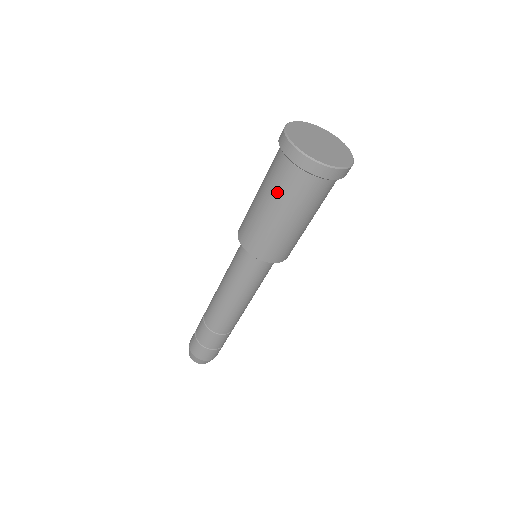
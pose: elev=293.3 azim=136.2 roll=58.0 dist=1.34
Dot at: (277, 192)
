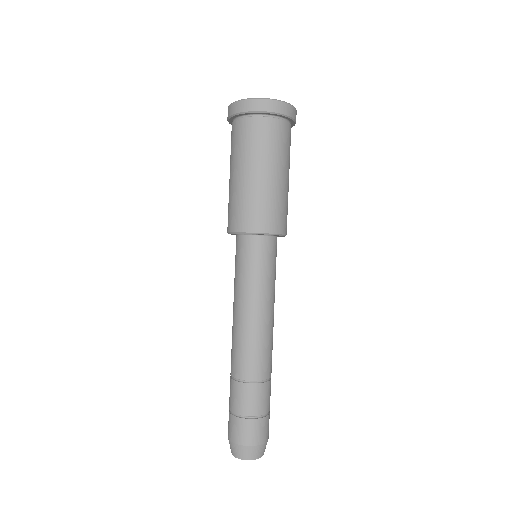
Dot at: (256, 150)
